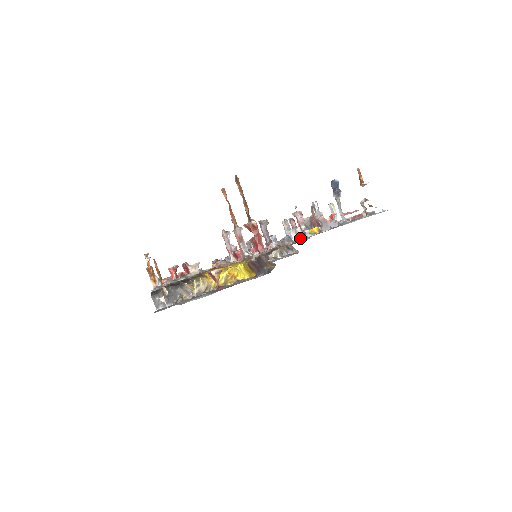
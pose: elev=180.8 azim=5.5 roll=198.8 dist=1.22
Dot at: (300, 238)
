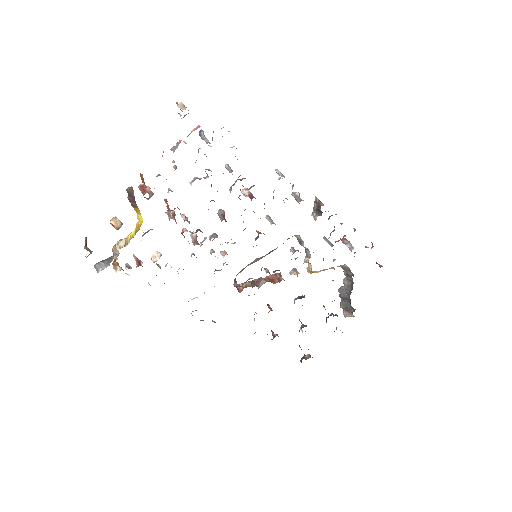
Dot at: occluded
